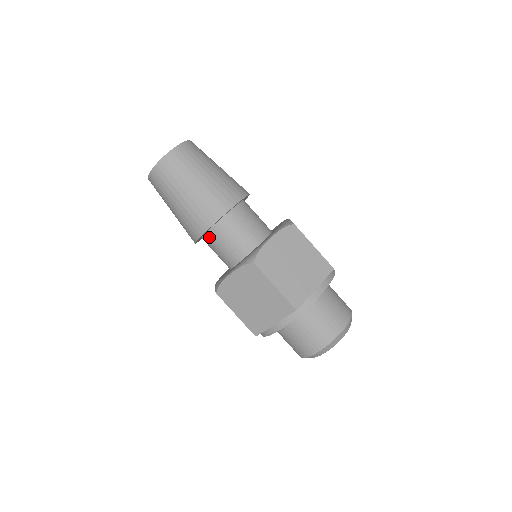
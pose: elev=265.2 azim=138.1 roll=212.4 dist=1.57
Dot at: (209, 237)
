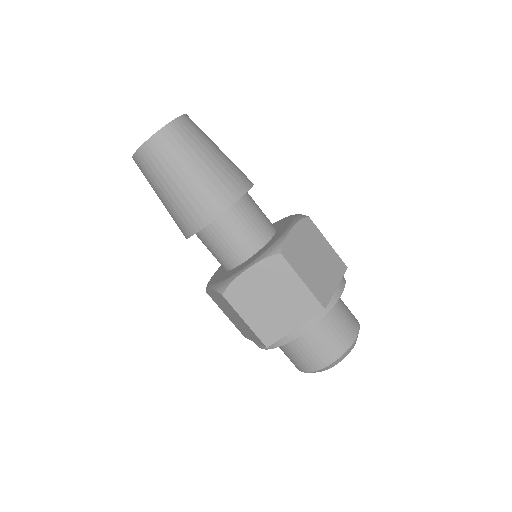
Dot at: (198, 237)
